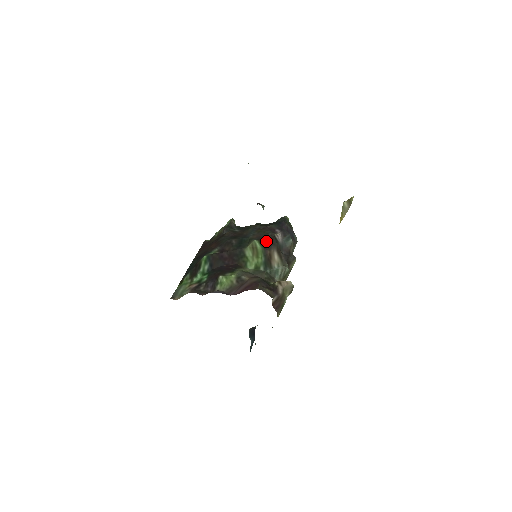
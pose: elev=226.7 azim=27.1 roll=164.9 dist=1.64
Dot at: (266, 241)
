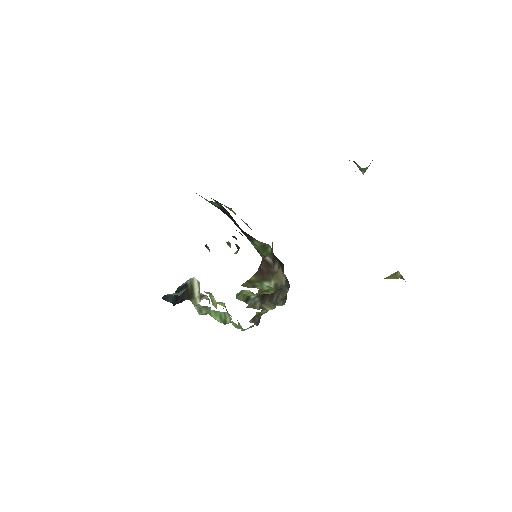
Dot at: (276, 258)
